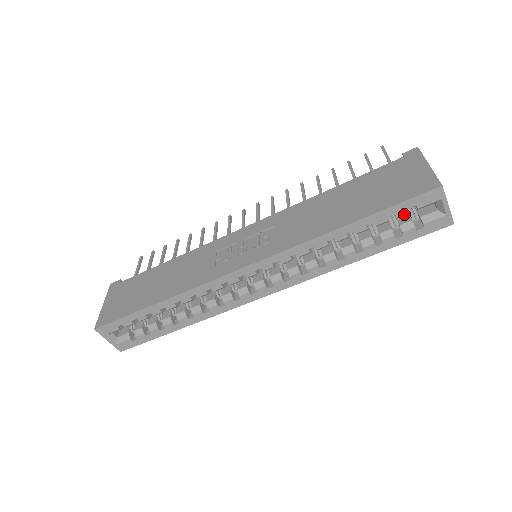
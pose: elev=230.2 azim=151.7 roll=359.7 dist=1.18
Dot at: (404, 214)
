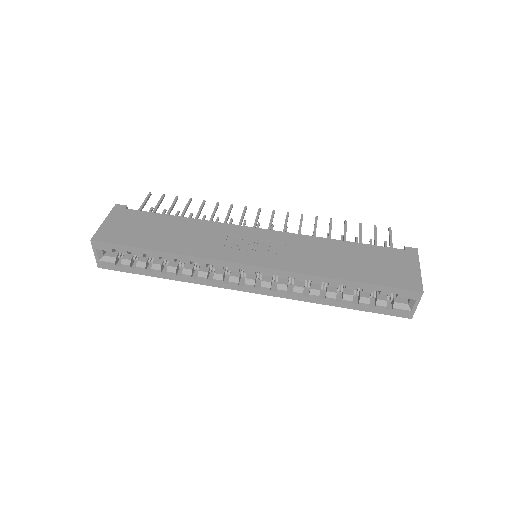
Dot at: occluded
